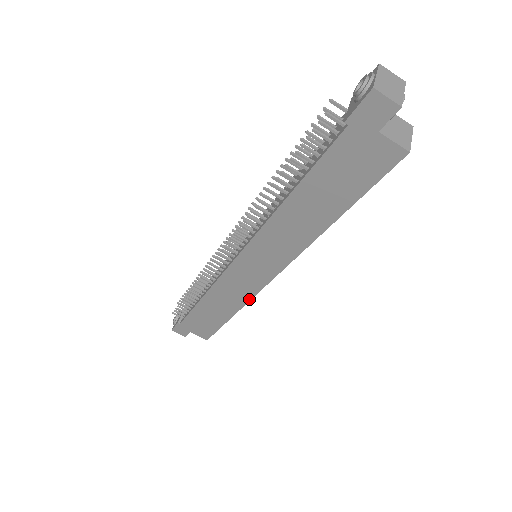
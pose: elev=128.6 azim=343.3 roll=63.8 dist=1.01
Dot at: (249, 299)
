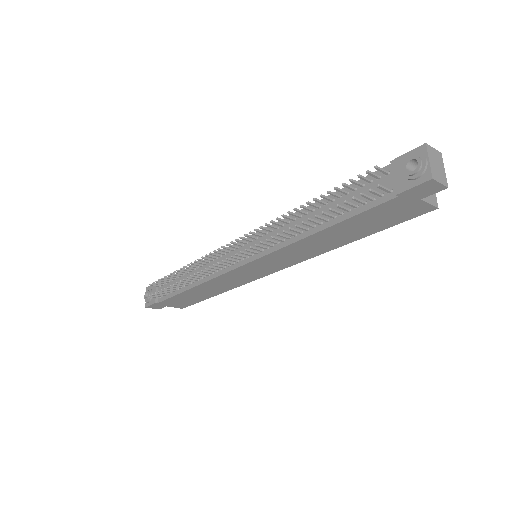
Dot at: (242, 284)
